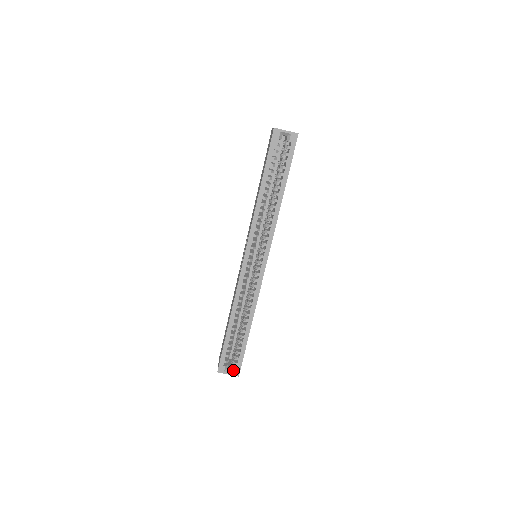
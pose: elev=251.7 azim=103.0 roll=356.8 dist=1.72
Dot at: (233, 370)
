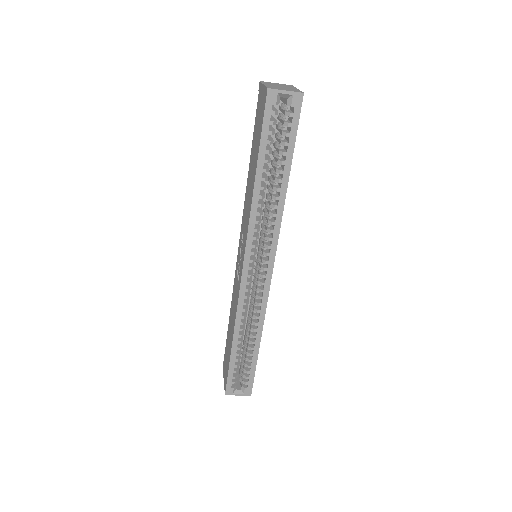
Dot at: (243, 390)
